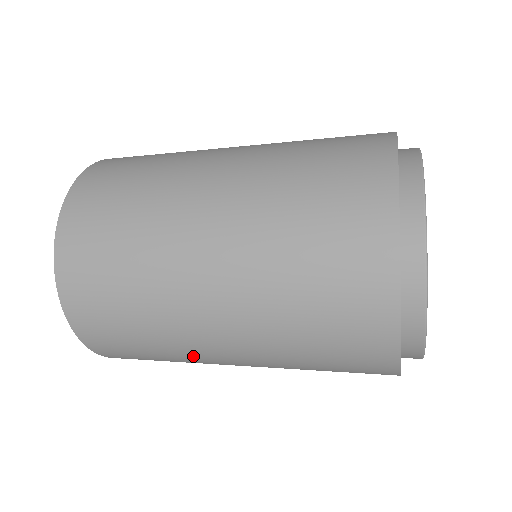
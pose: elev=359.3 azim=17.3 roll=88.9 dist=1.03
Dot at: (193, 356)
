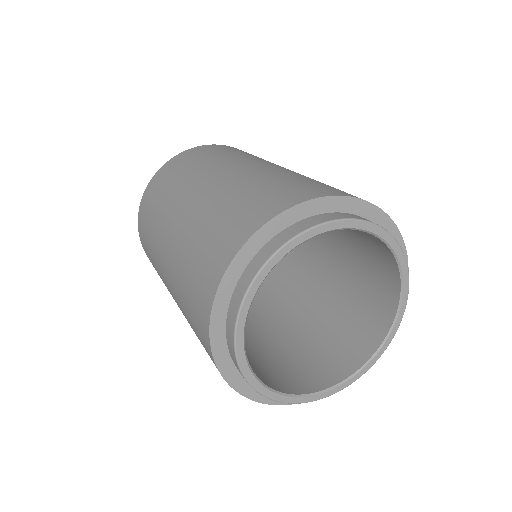
Dot at: occluded
